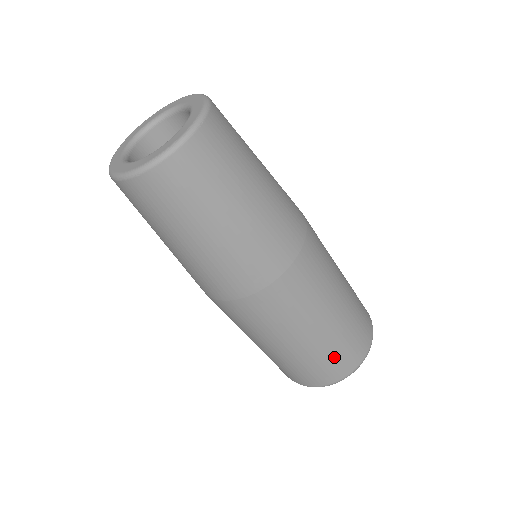
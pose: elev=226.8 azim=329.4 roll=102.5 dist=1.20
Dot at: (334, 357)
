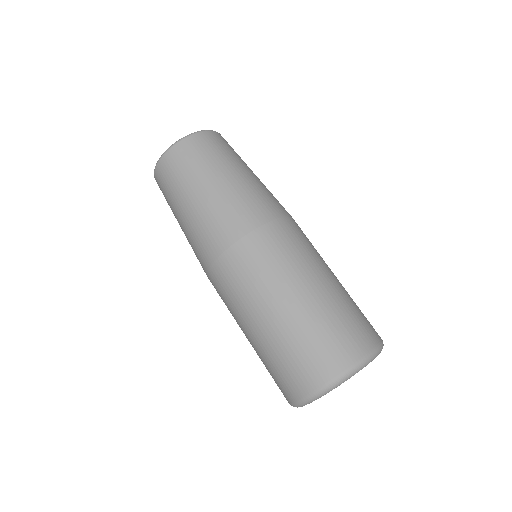
Dot at: (360, 311)
